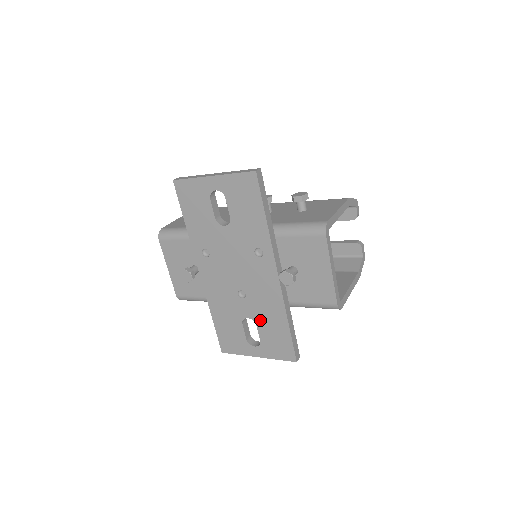
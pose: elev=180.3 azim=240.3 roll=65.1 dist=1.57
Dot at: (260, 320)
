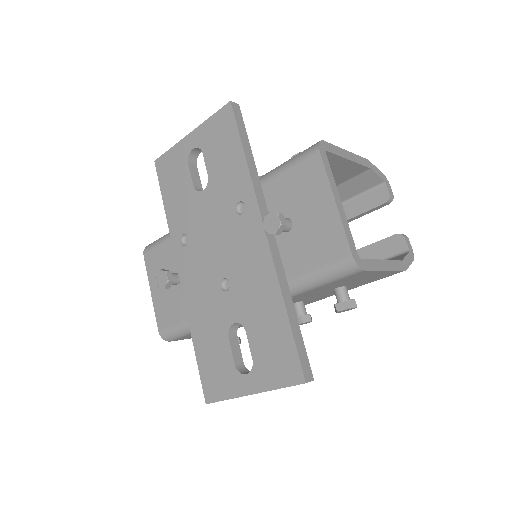
Dot at: (249, 320)
